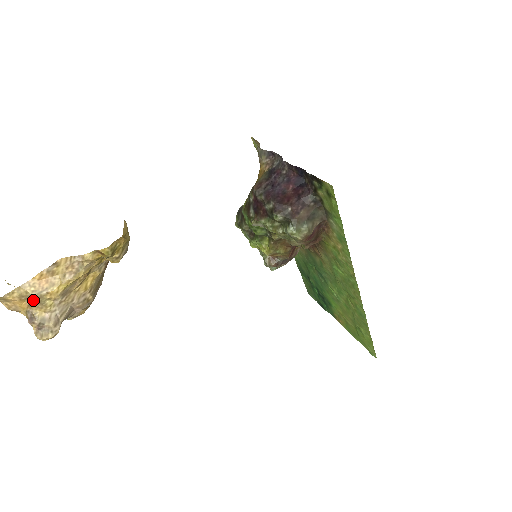
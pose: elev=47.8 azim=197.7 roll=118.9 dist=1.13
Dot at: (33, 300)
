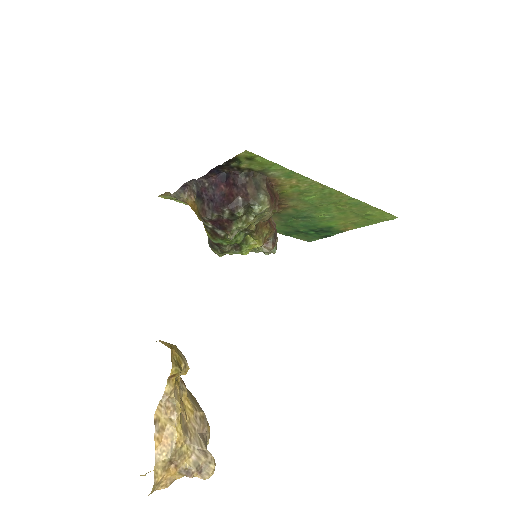
Dot at: (174, 460)
